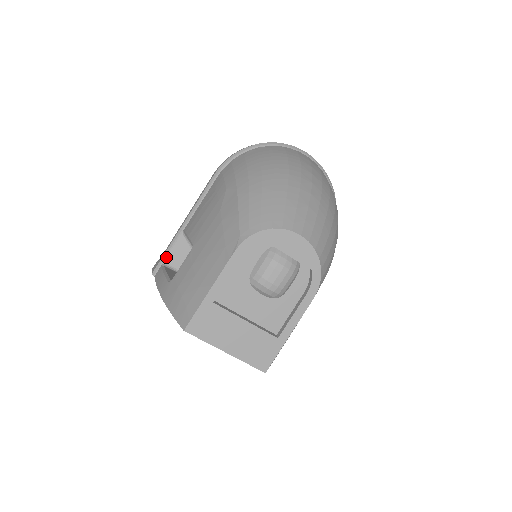
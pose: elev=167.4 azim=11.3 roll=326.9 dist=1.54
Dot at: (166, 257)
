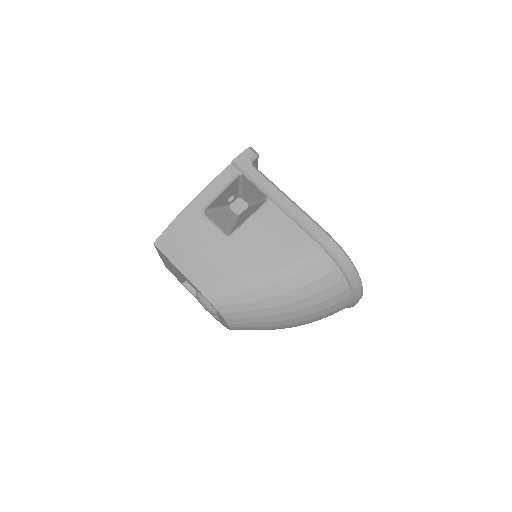
Dot at: (247, 178)
